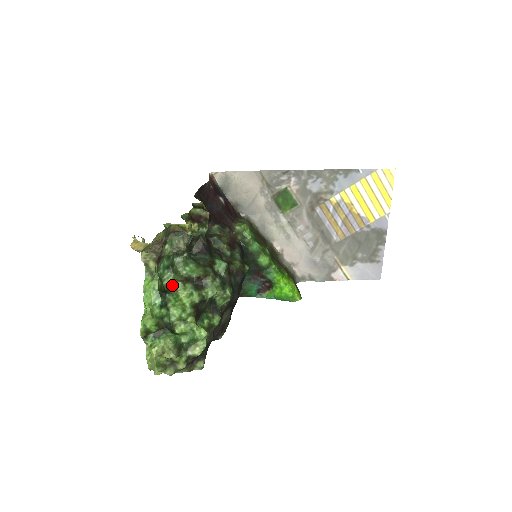
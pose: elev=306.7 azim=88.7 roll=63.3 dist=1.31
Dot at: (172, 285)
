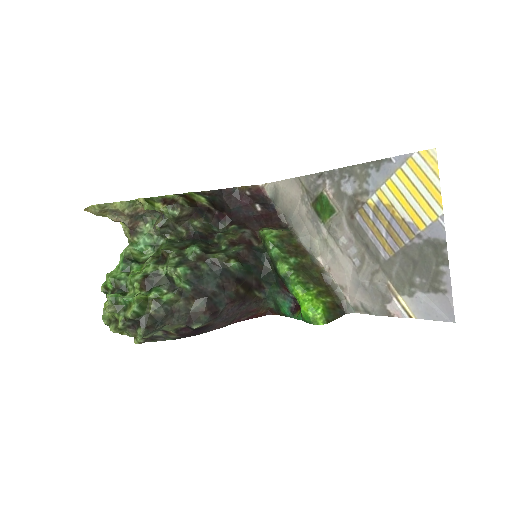
Dot at: (147, 259)
